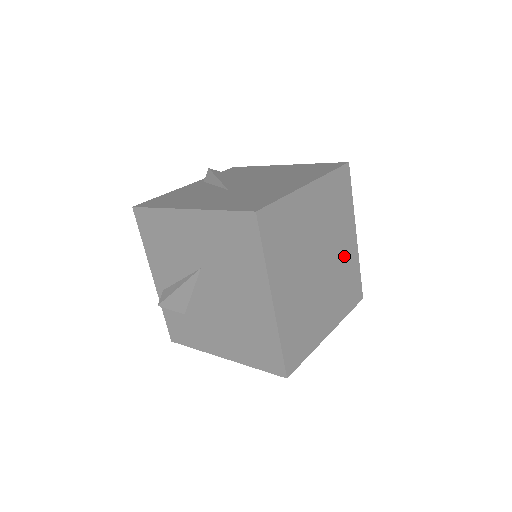
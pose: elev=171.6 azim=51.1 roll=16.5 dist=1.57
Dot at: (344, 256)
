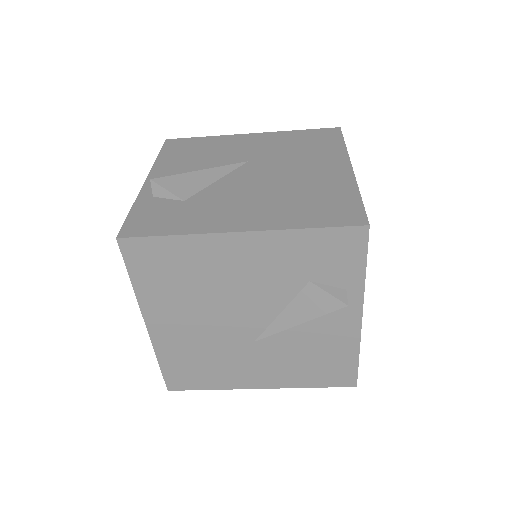
Dot at: occluded
